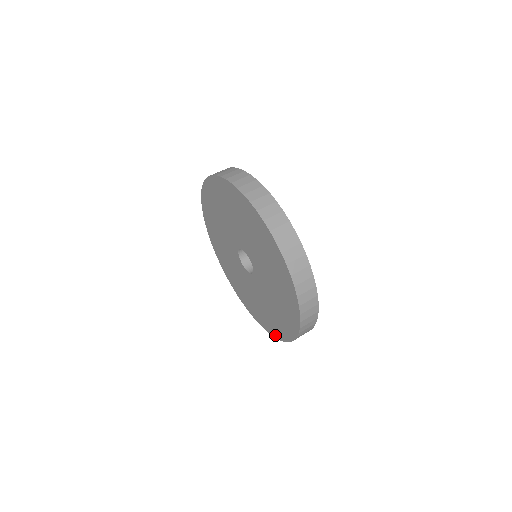
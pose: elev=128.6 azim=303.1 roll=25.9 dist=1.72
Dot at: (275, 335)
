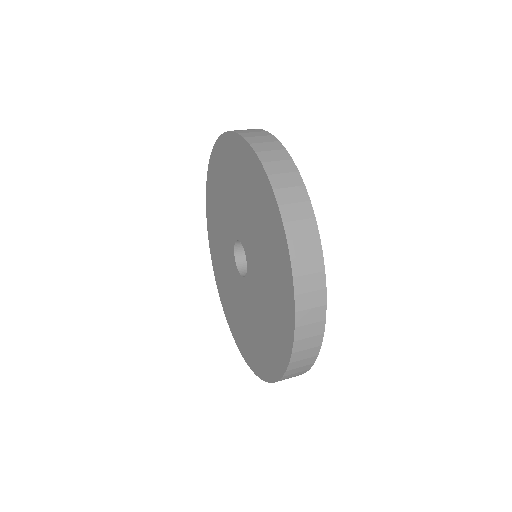
Dot at: (231, 330)
